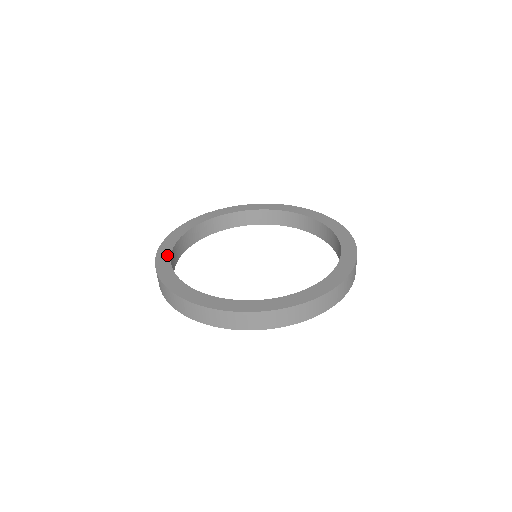
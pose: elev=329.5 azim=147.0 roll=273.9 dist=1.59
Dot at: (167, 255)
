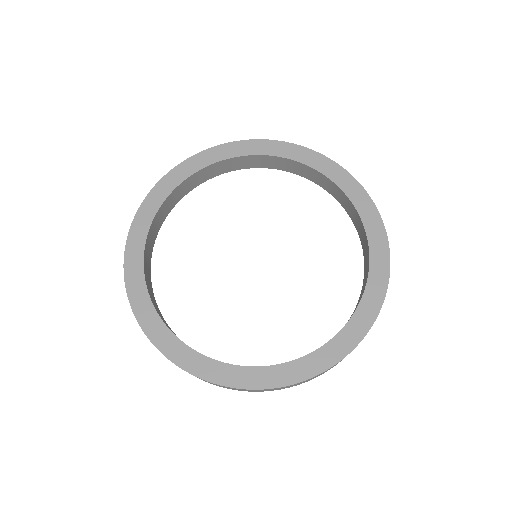
Dot at: (141, 241)
